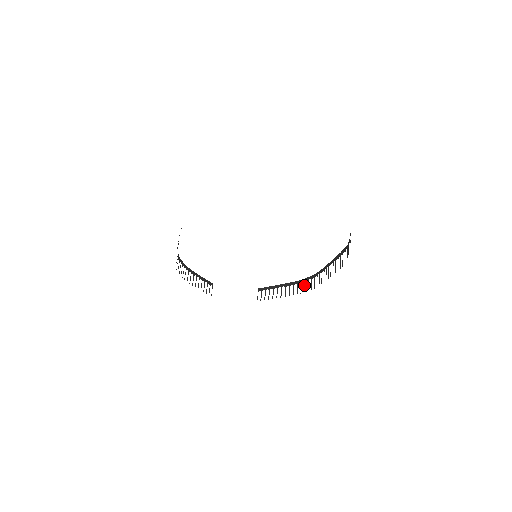
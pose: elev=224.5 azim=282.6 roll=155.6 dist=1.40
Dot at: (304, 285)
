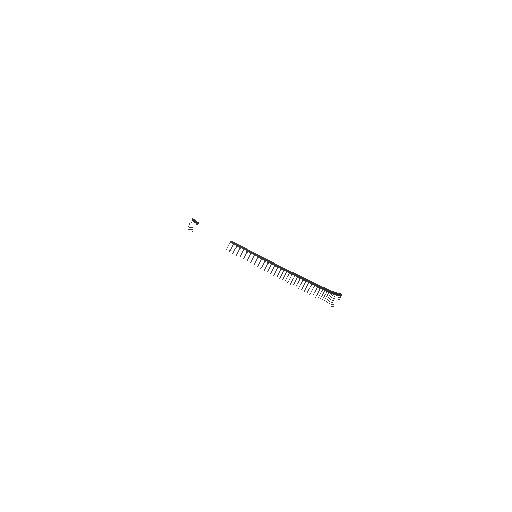
Dot at: occluded
